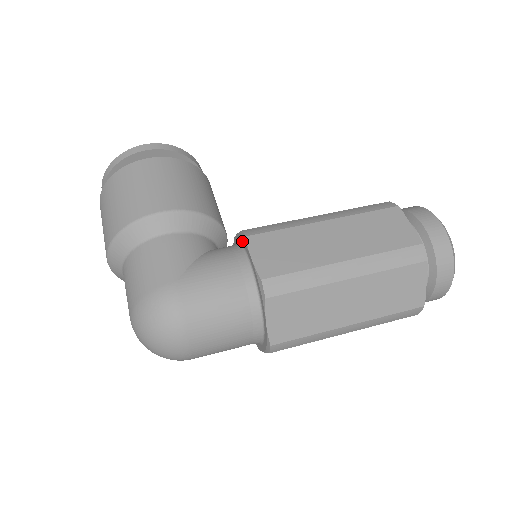
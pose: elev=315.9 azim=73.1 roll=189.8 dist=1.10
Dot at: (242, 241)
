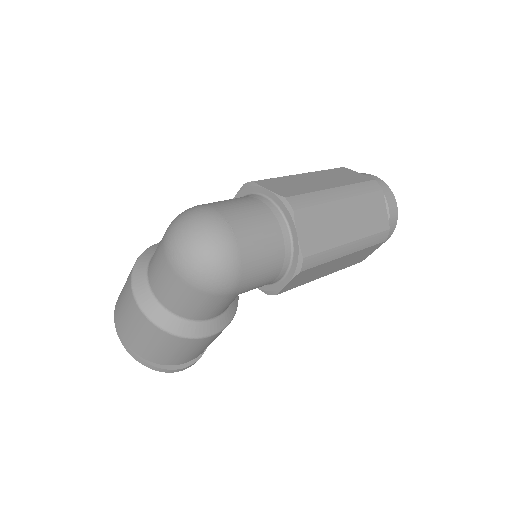
Dot at: occluded
